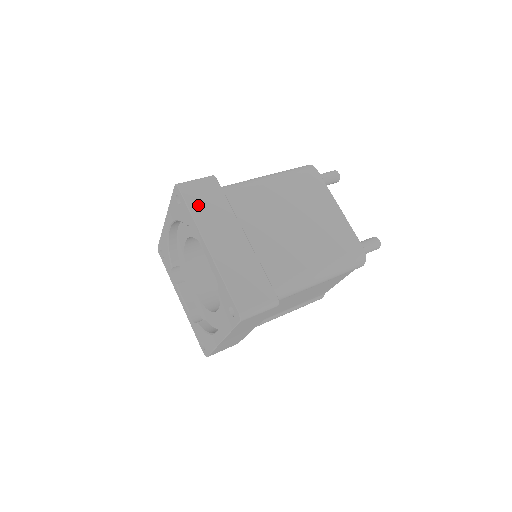
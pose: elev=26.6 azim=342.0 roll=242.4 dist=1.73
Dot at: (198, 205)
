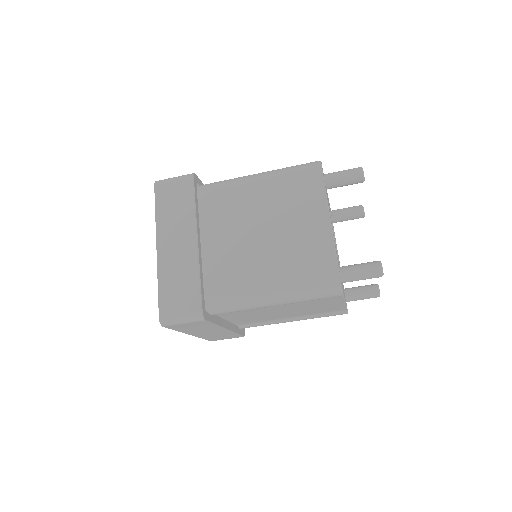
Dot at: (165, 205)
